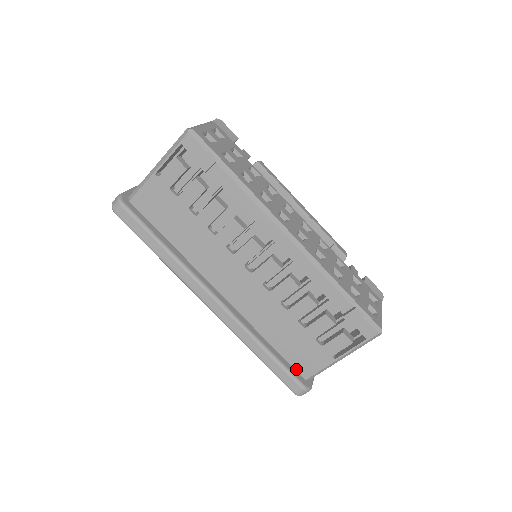
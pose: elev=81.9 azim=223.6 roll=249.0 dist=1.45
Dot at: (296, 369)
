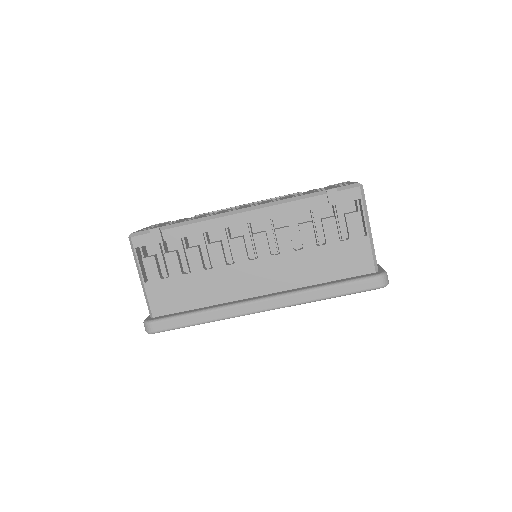
Dot at: (361, 274)
